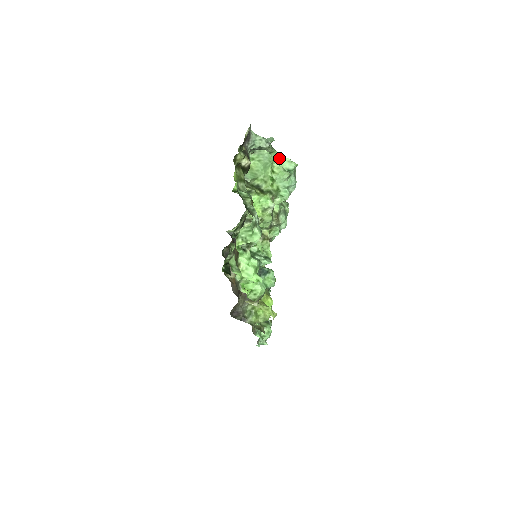
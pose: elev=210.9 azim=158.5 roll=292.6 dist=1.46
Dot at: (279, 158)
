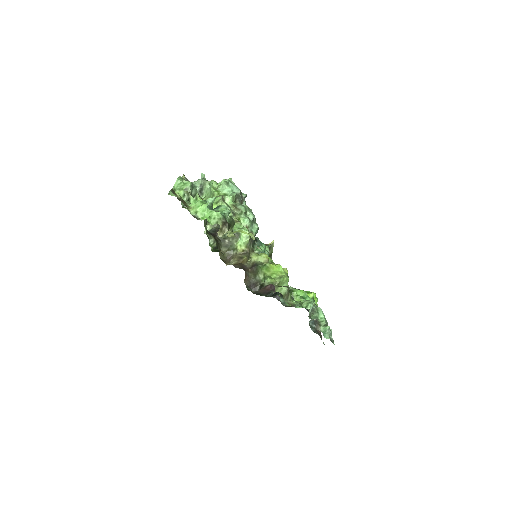
Dot at: (217, 183)
